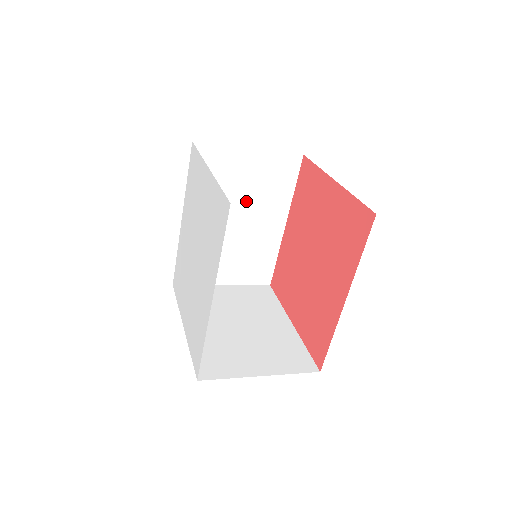
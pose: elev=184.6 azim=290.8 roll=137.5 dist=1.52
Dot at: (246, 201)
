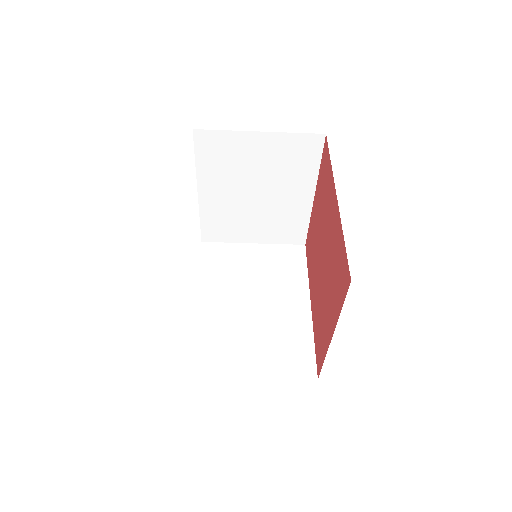
Dot at: (260, 284)
